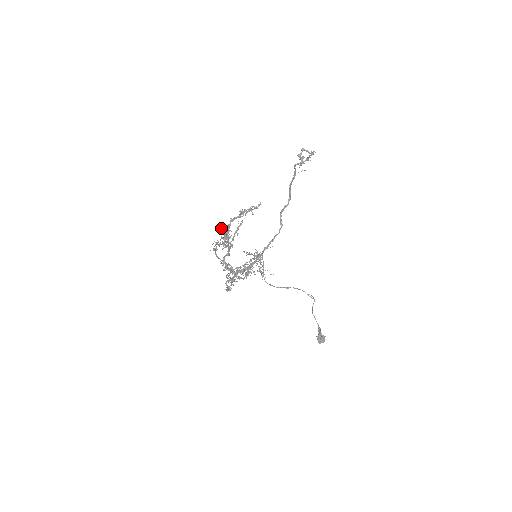
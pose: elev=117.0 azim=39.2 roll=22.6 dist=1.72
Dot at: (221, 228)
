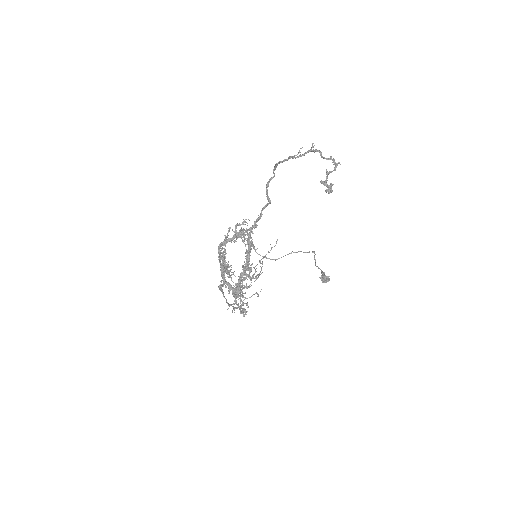
Dot at: (223, 270)
